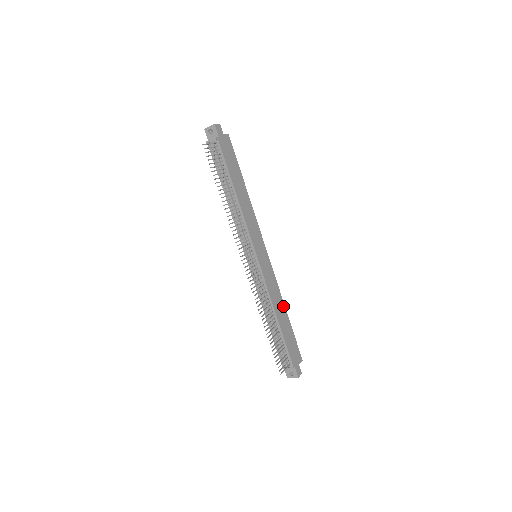
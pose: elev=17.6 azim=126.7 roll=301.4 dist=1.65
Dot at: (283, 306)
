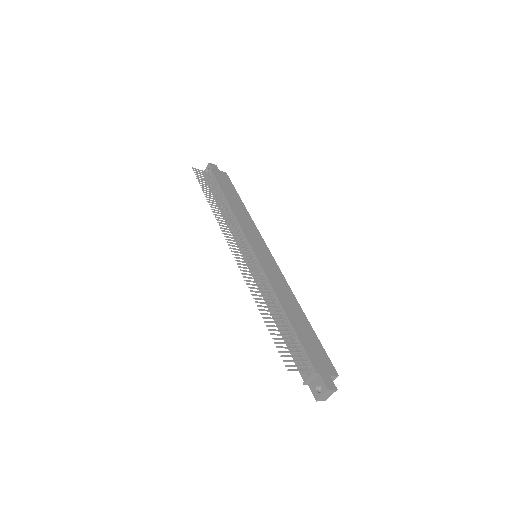
Dot at: (297, 305)
